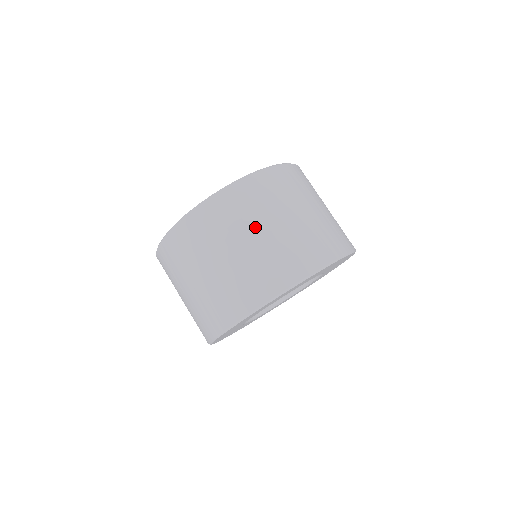
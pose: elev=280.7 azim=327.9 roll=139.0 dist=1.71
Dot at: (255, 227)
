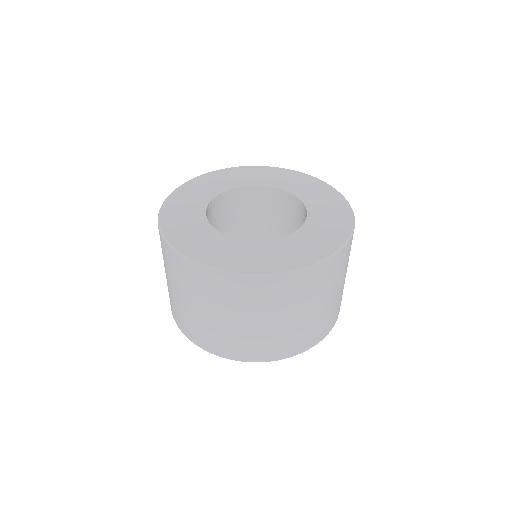
Dot at: (197, 303)
